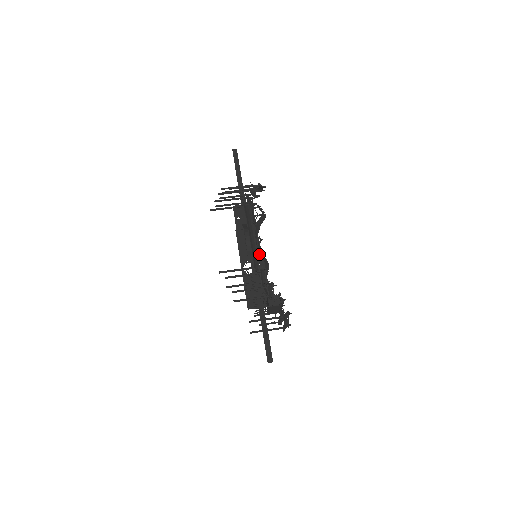
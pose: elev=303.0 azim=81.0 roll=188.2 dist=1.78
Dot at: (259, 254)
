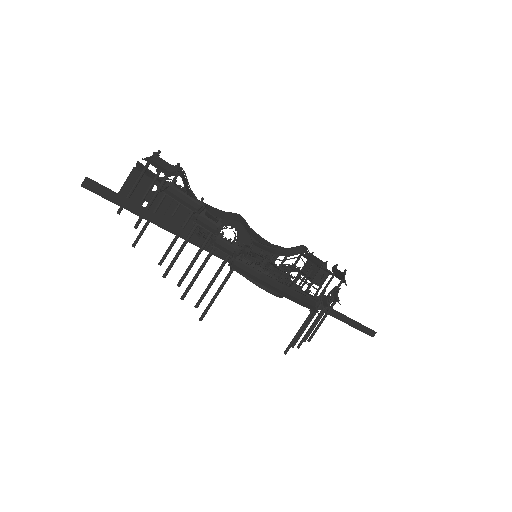
Dot at: (223, 220)
